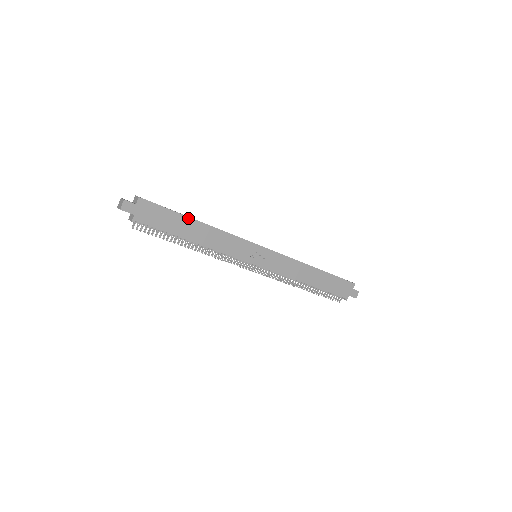
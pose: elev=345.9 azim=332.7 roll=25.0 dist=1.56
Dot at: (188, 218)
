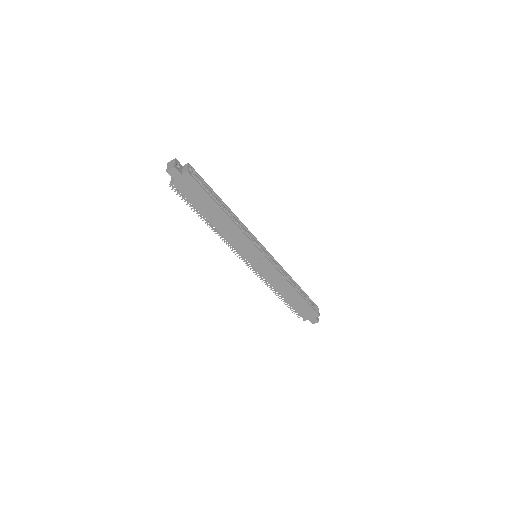
Dot at: (218, 206)
